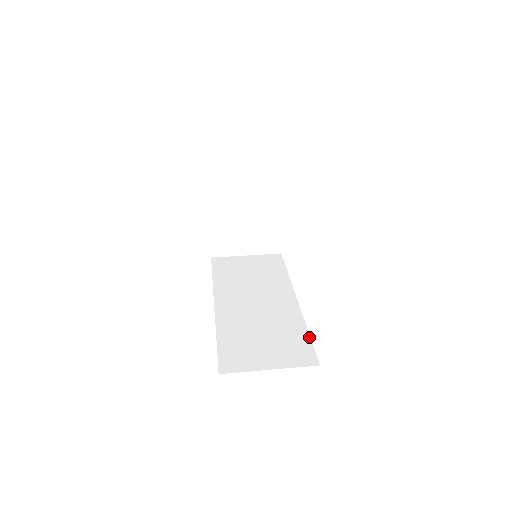
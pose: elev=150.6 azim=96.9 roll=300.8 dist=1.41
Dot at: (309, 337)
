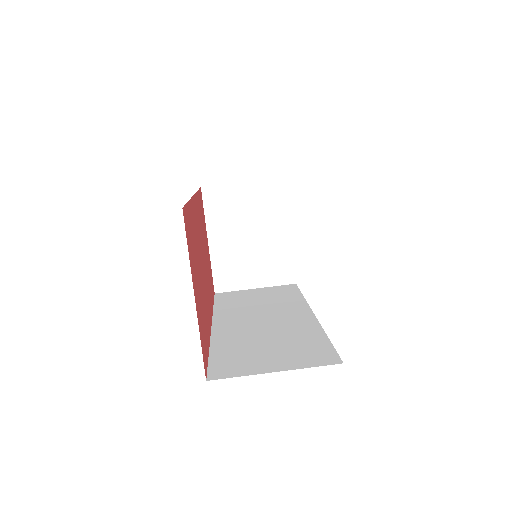
Dot at: (329, 341)
